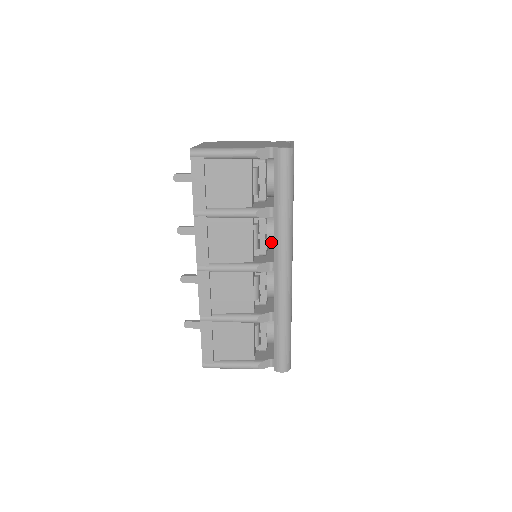
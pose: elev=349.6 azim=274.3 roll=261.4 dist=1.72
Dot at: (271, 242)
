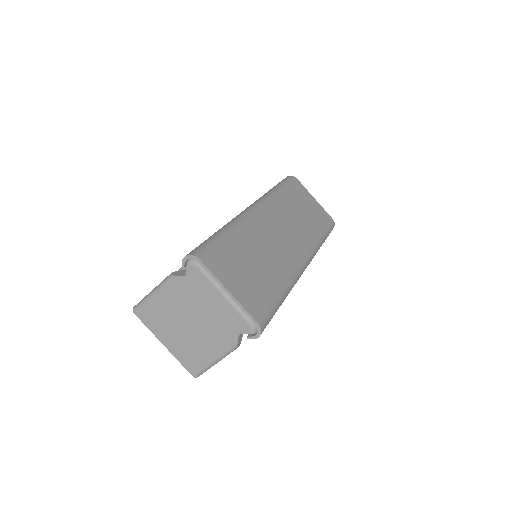
Dot at: occluded
